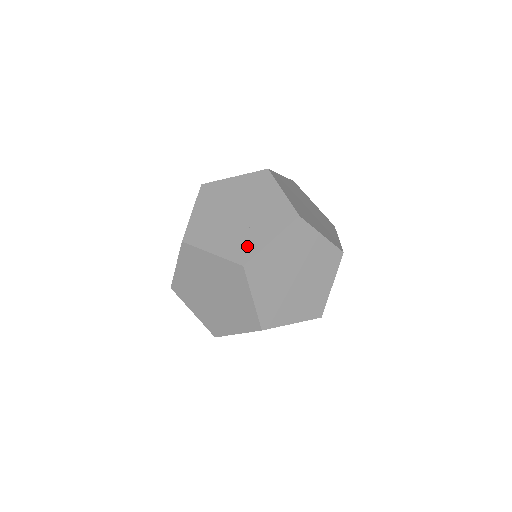
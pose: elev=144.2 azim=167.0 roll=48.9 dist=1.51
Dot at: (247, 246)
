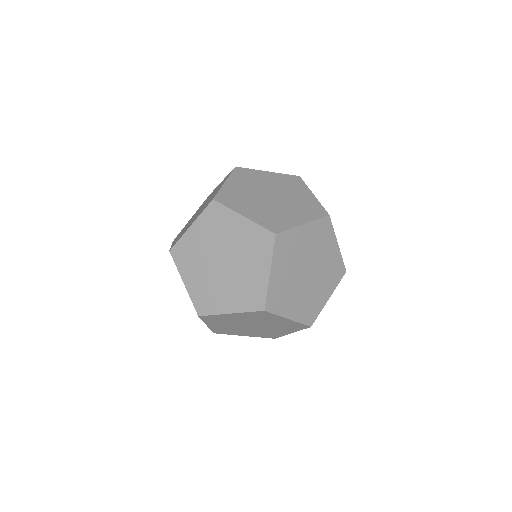
Dot at: (280, 221)
